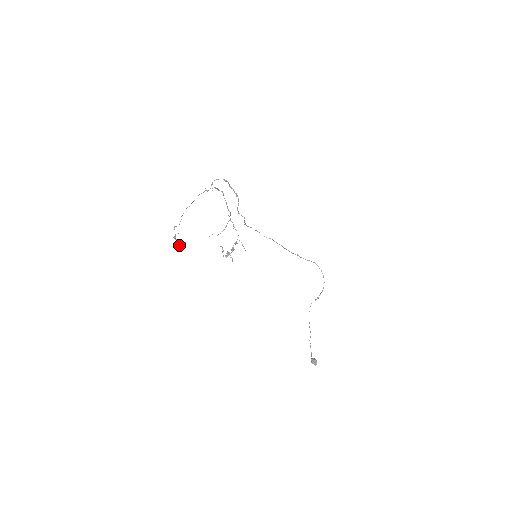
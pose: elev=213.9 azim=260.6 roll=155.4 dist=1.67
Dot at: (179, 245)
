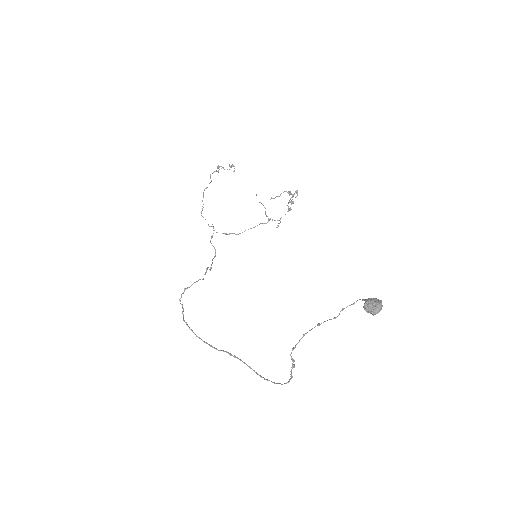
Dot at: occluded
